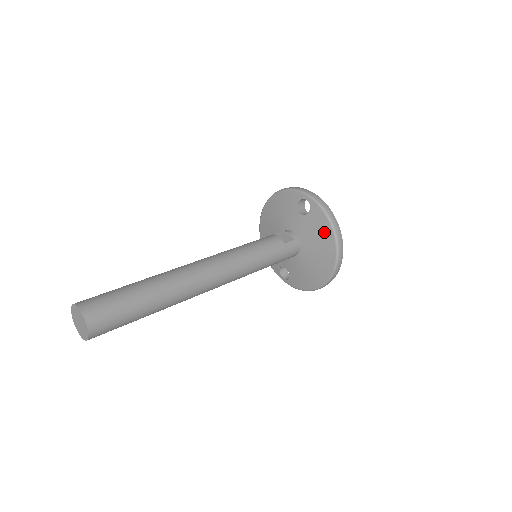
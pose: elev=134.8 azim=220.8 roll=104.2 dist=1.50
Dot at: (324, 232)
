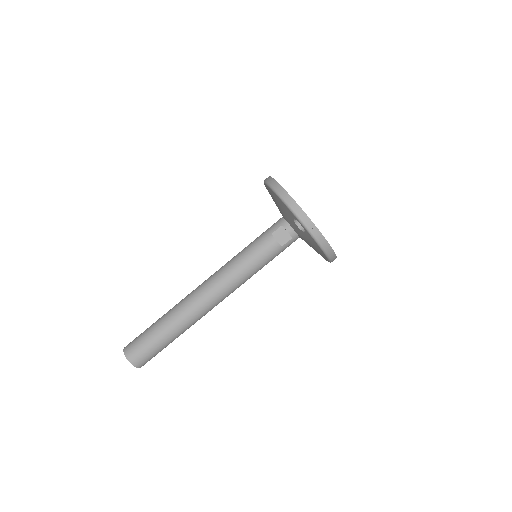
Dot at: (318, 249)
